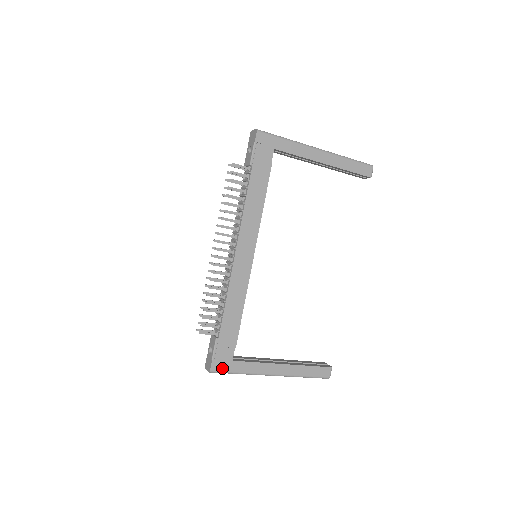
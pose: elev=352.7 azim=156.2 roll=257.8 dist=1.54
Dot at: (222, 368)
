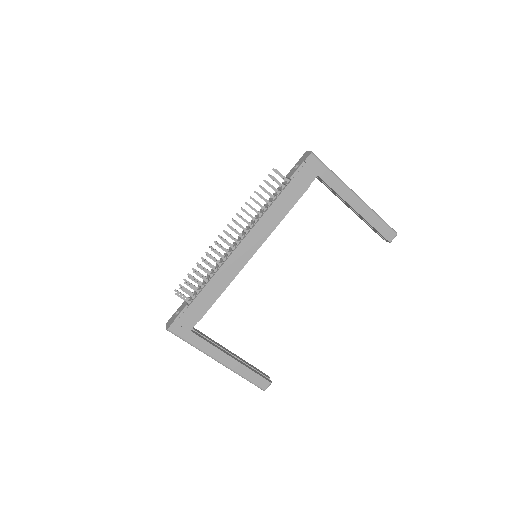
Dot at: (179, 332)
